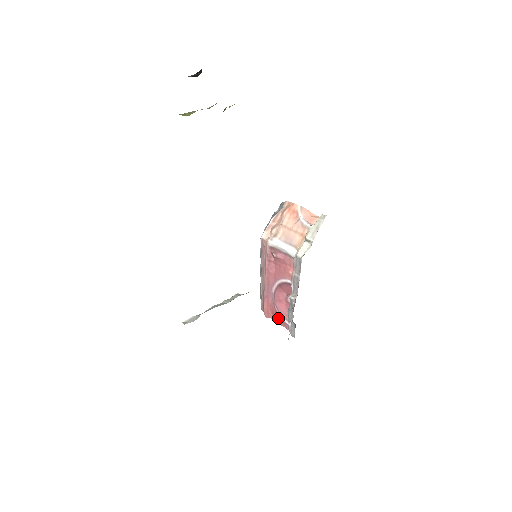
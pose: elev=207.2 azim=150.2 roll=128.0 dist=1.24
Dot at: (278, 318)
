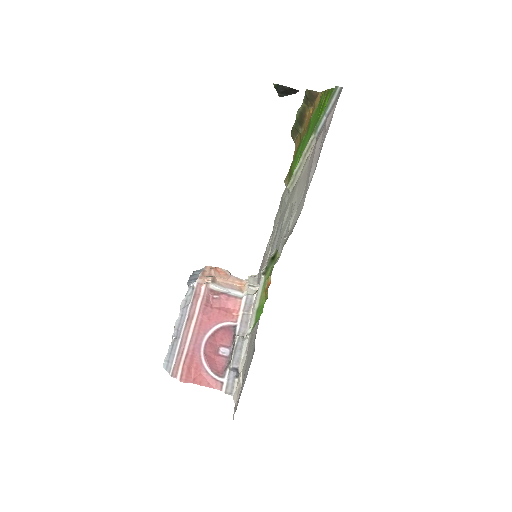
Dot at: (204, 378)
